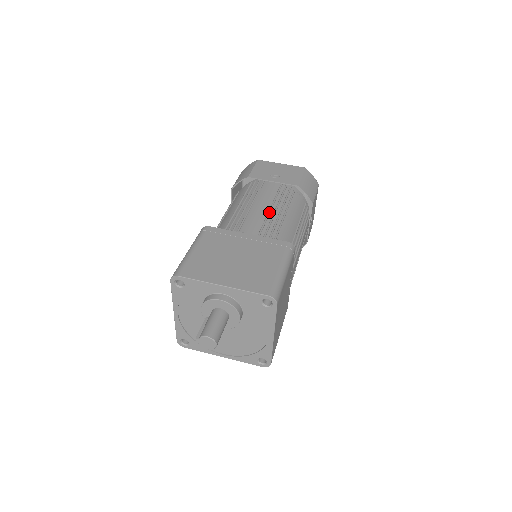
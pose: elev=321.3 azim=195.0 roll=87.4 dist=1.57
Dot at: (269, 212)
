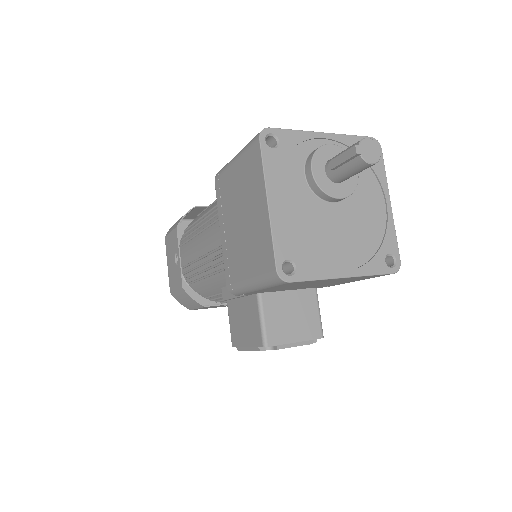
Dot at: occluded
